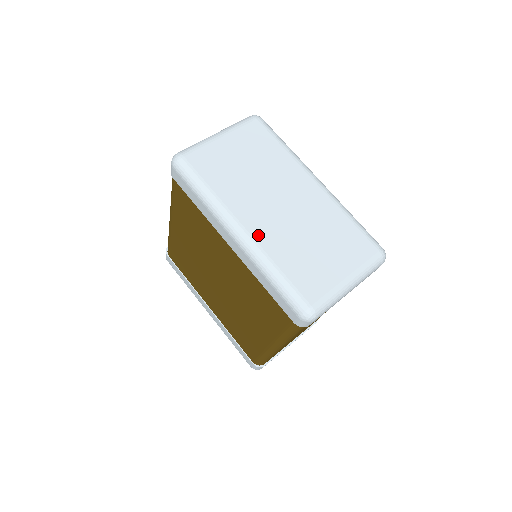
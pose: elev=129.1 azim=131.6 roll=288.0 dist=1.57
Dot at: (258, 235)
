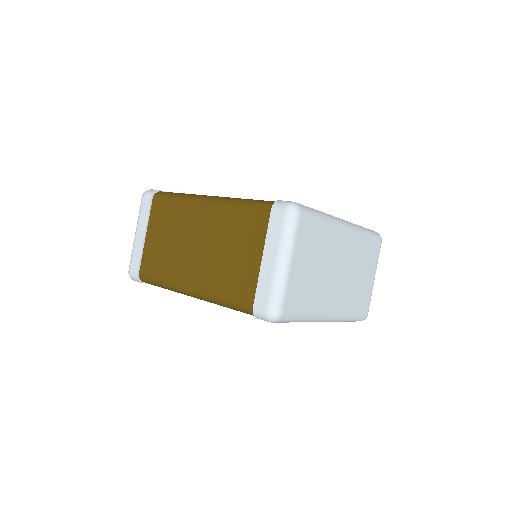
Dot at: (338, 309)
